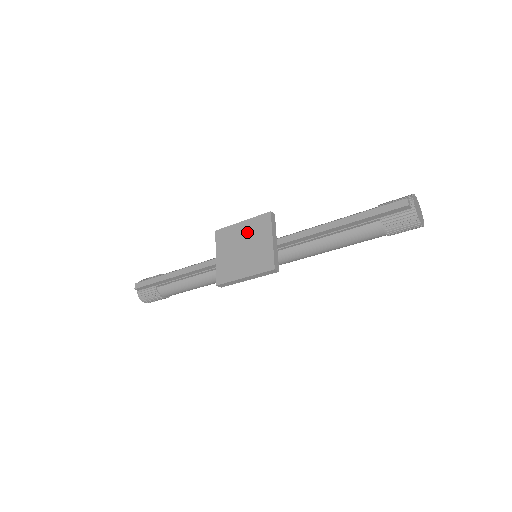
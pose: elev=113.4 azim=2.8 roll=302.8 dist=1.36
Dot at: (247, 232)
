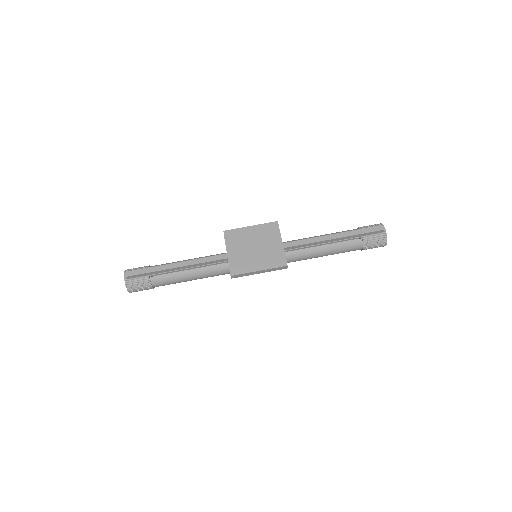
Dot at: (257, 235)
